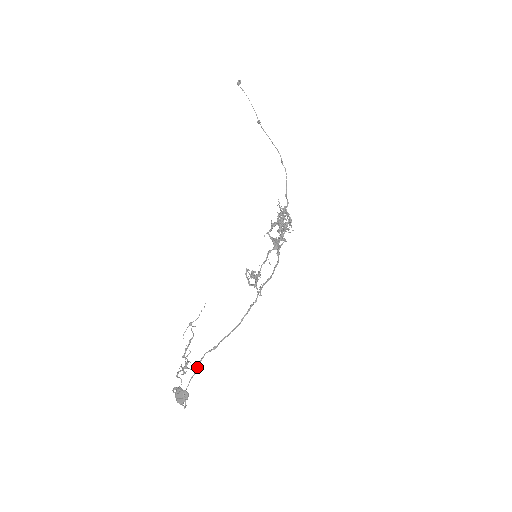
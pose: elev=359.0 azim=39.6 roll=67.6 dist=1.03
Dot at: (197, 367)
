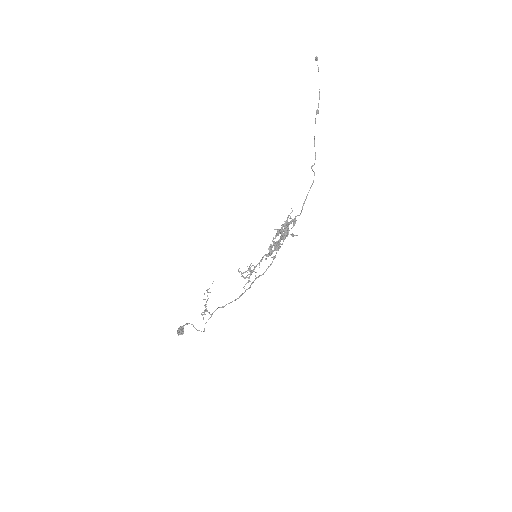
Dot at: (212, 314)
